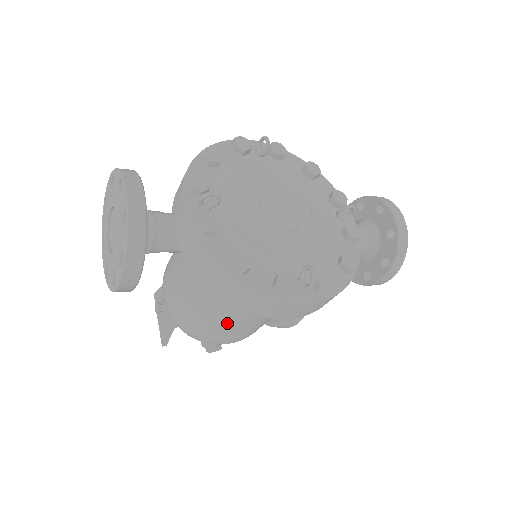
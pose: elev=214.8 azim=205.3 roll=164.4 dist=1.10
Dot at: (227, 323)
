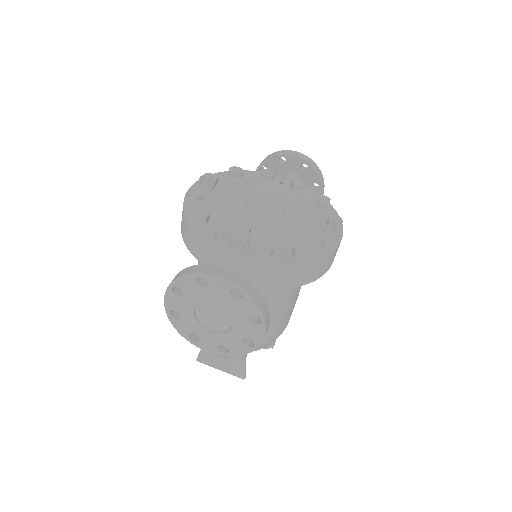
Dot at: (290, 308)
